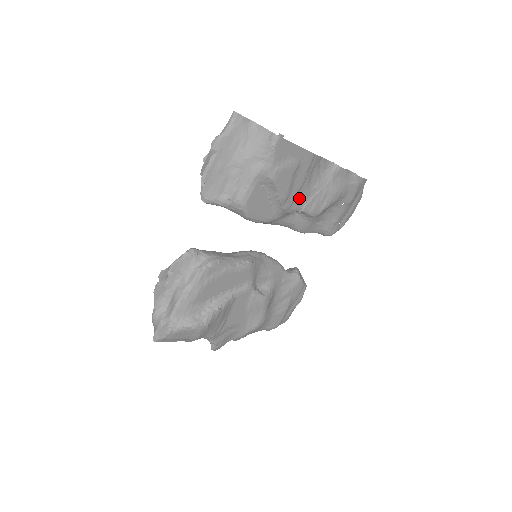
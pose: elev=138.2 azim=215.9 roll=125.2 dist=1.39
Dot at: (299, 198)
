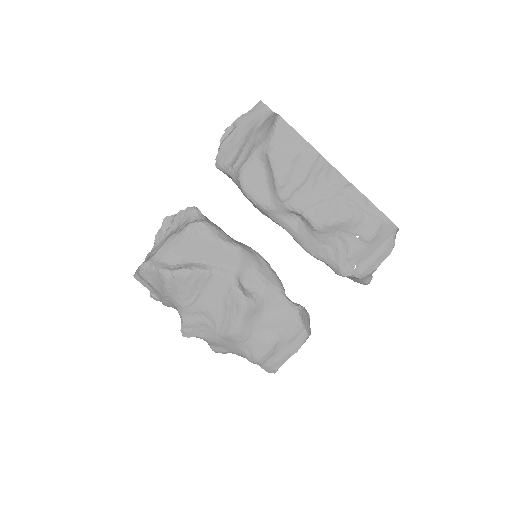
Dot at: (300, 197)
